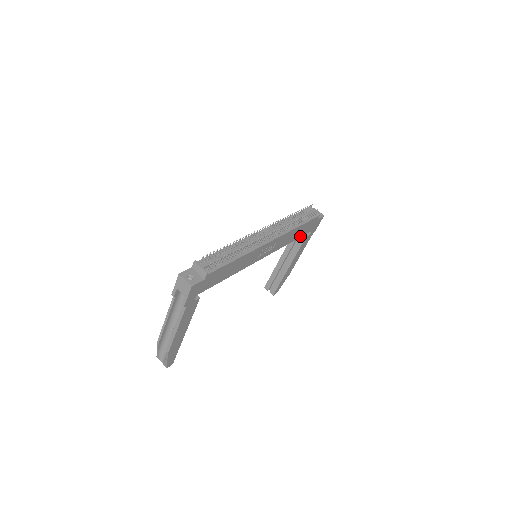
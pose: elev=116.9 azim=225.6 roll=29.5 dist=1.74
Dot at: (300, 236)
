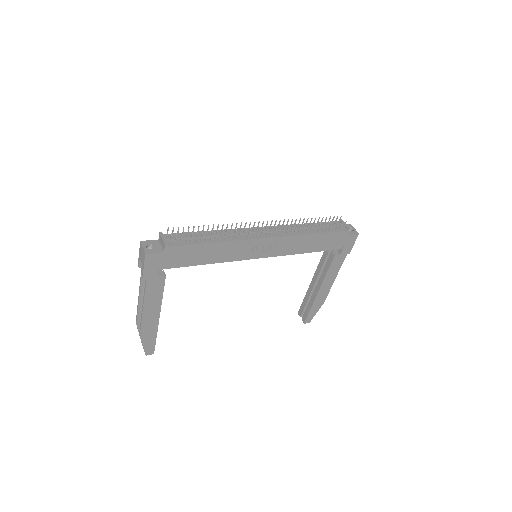
Dot at: (322, 250)
